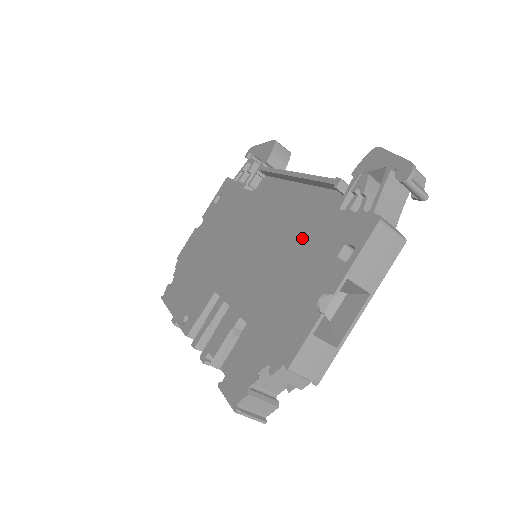
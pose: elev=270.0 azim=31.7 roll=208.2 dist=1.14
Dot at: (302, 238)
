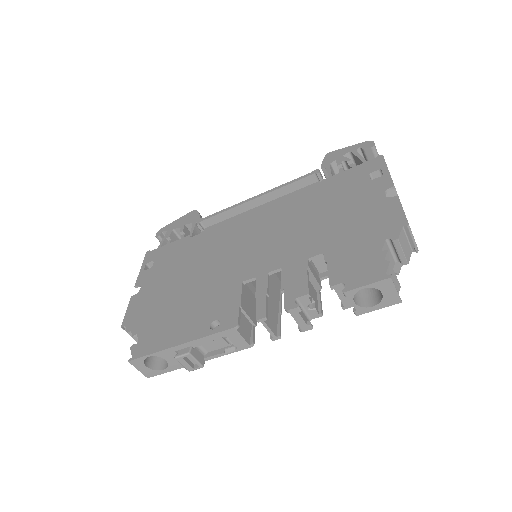
Dot at: (320, 198)
